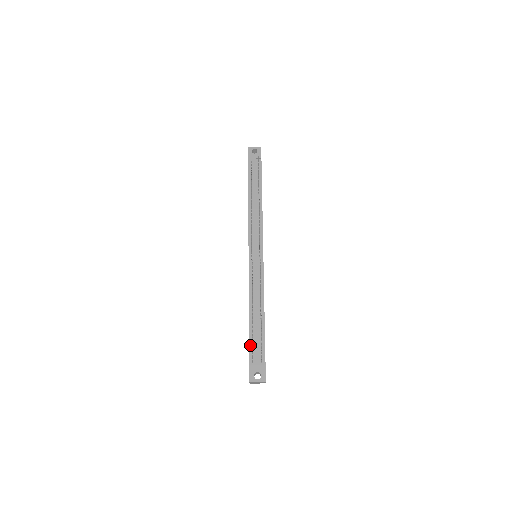
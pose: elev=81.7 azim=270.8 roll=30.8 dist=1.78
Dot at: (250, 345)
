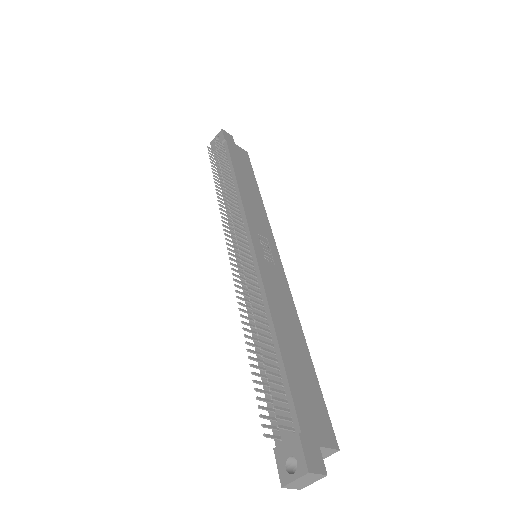
Dot at: (268, 406)
